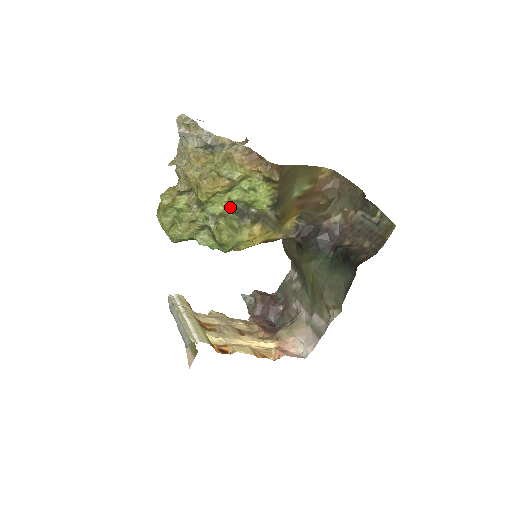
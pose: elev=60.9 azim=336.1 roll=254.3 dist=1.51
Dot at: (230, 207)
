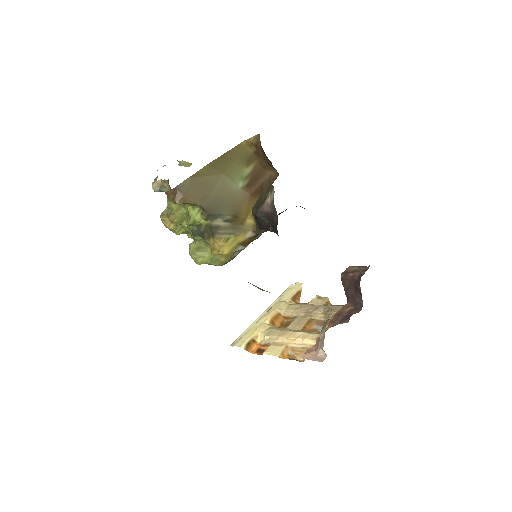
Dot at: (192, 232)
